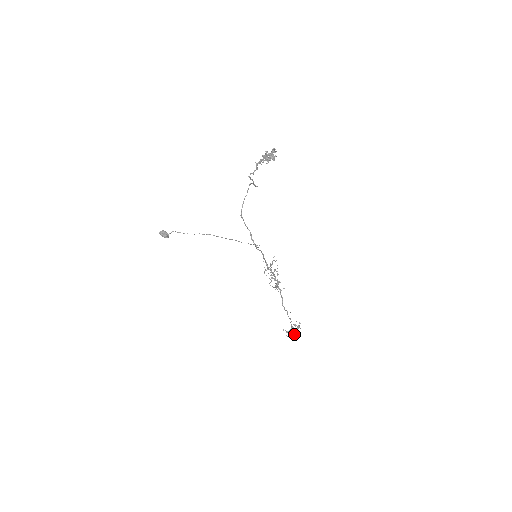
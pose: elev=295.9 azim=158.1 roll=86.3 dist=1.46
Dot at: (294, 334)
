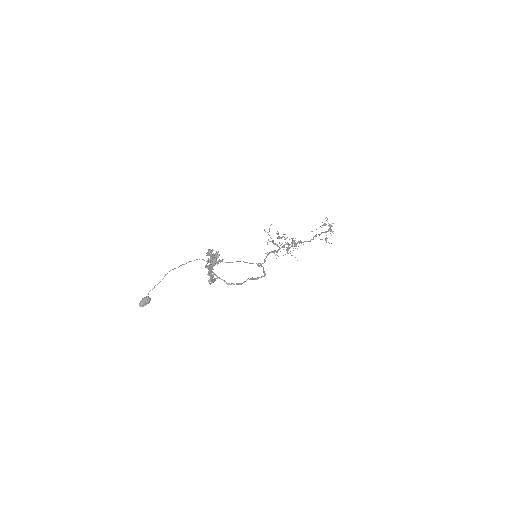
Dot at: occluded
